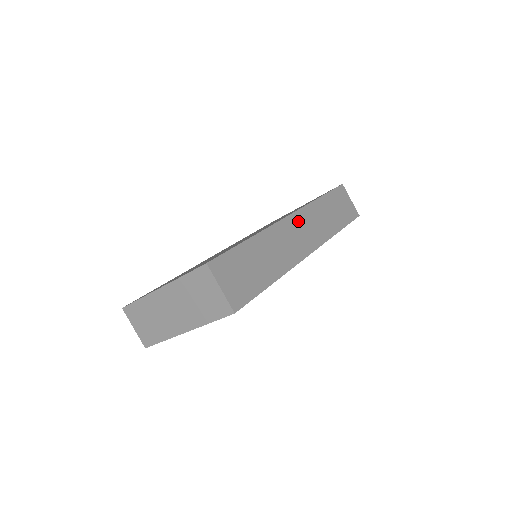
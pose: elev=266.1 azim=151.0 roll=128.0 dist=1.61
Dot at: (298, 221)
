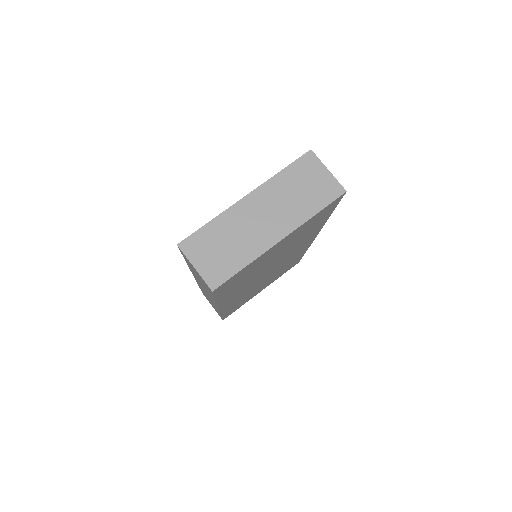
Dot at: occluded
